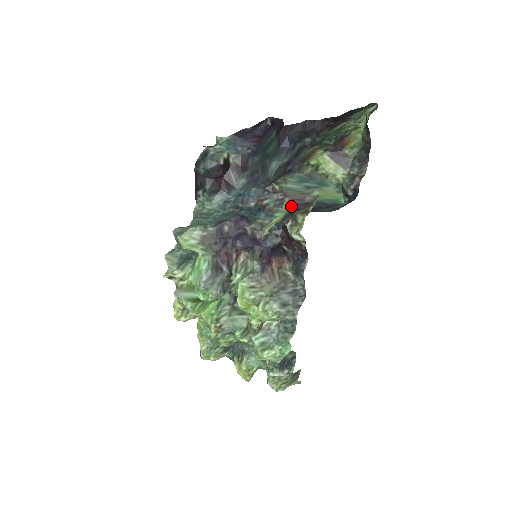
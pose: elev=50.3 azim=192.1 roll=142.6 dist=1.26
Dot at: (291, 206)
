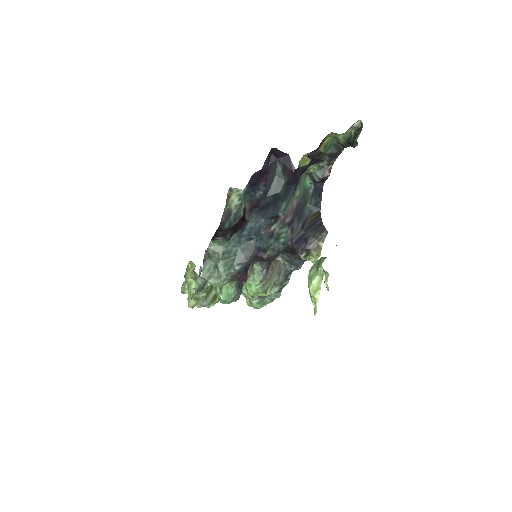
Dot at: (290, 223)
